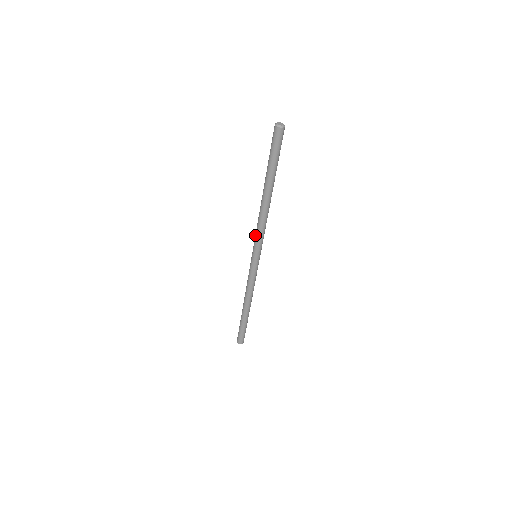
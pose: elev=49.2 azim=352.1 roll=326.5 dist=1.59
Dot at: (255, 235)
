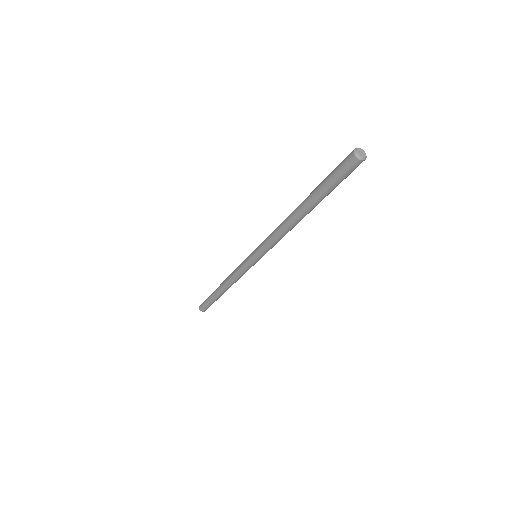
Dot at: (265, 243)
